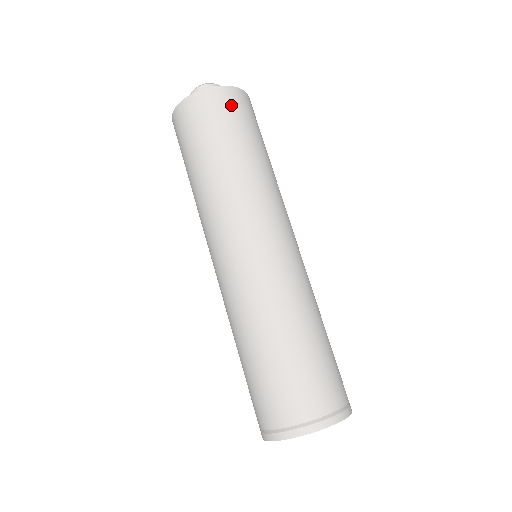
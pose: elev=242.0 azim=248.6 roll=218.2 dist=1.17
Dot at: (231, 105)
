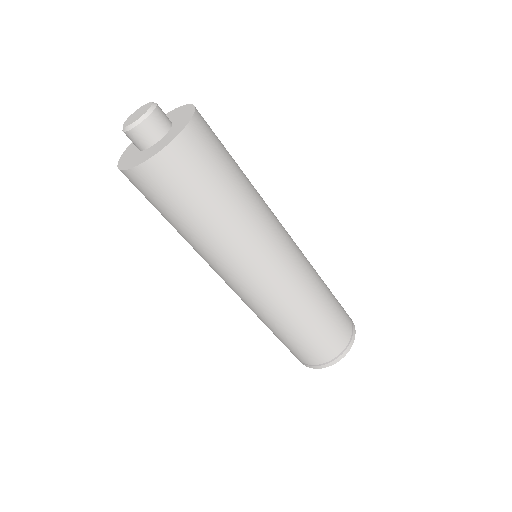
Dot at: (193, 158)
